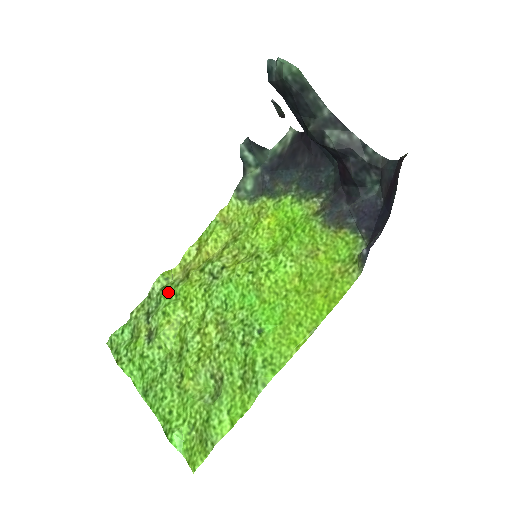
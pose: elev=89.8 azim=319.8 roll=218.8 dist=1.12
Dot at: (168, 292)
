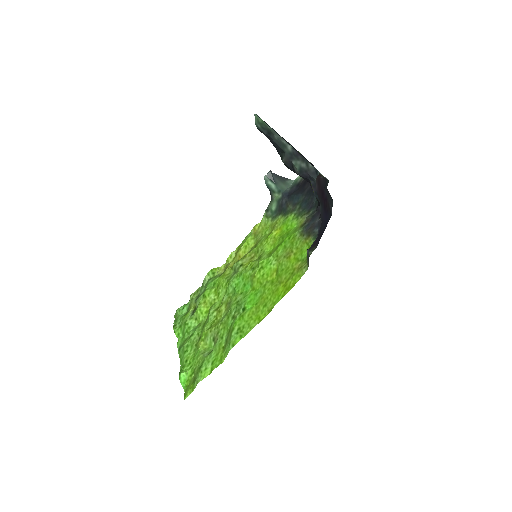
Dot at: (210, 282)
